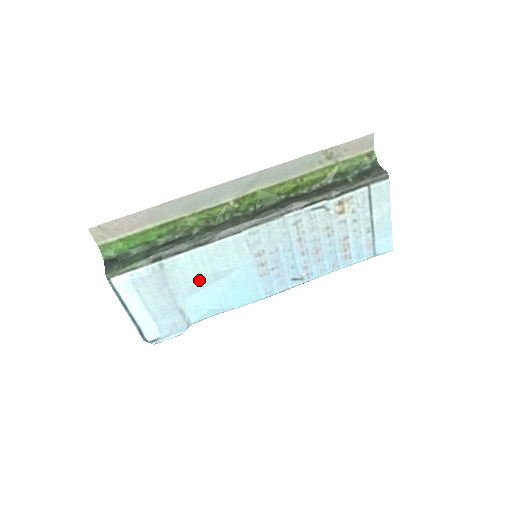
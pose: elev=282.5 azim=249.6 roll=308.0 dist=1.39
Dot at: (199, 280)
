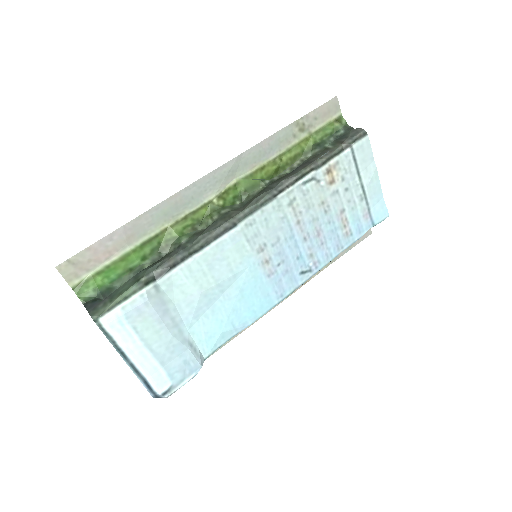
Dot at: (203, 297)
